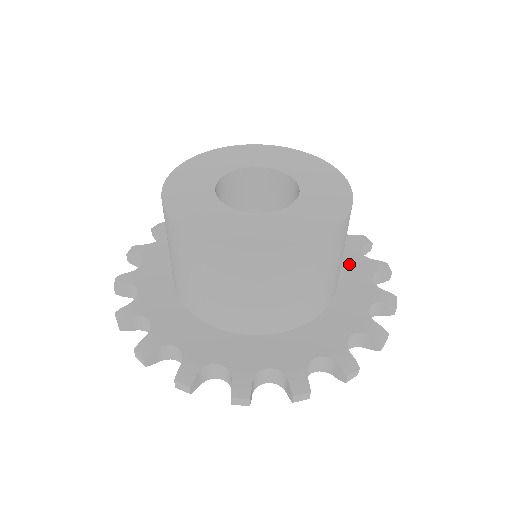
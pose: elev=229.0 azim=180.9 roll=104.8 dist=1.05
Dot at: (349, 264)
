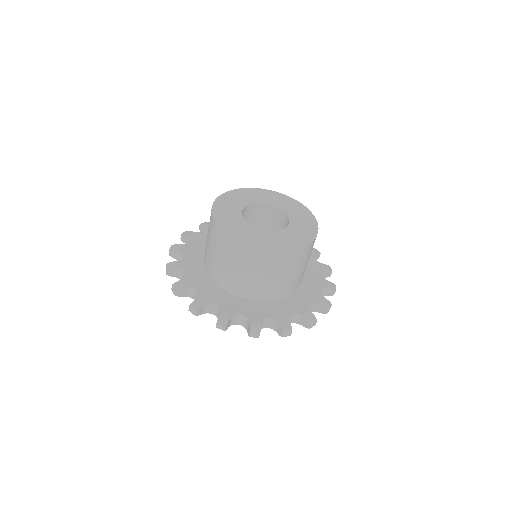
Dot at: (308, 265)
